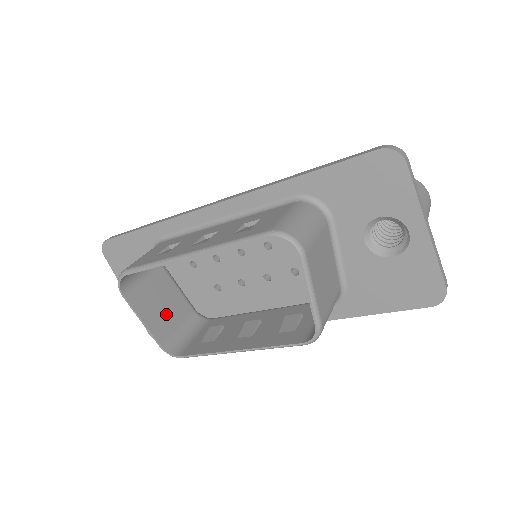
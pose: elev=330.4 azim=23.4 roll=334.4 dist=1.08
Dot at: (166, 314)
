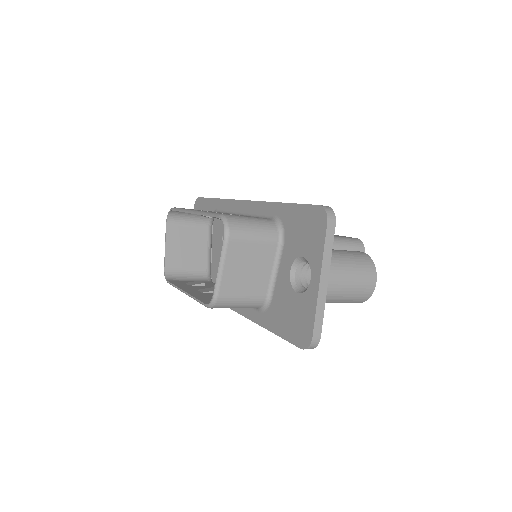
Dot at: (185, 255)
